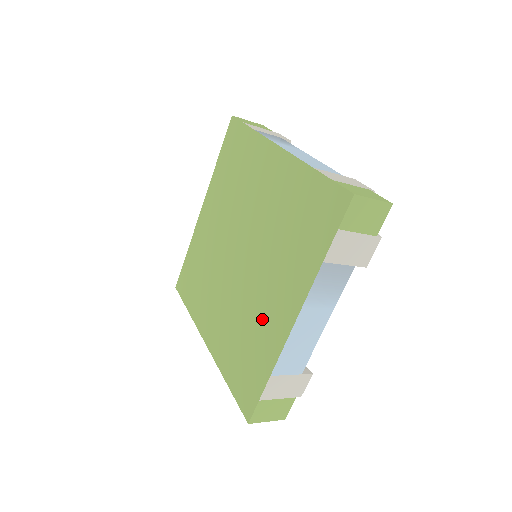
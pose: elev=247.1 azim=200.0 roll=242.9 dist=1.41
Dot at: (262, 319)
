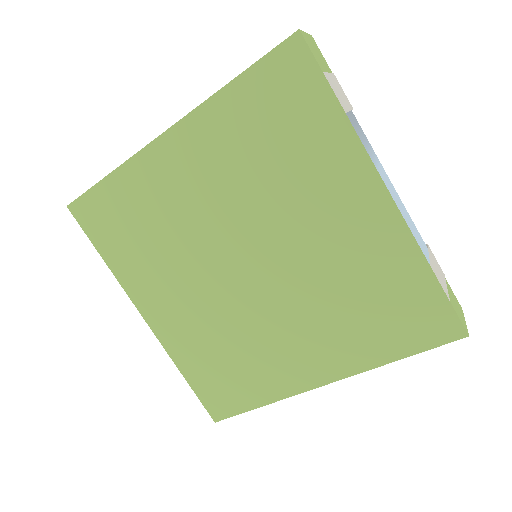
Dot at: (353, 253)
